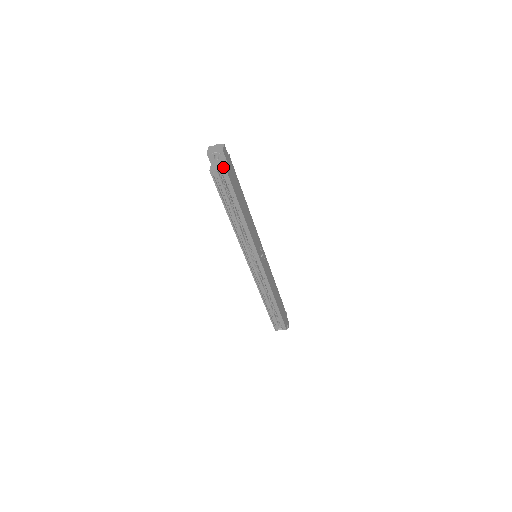
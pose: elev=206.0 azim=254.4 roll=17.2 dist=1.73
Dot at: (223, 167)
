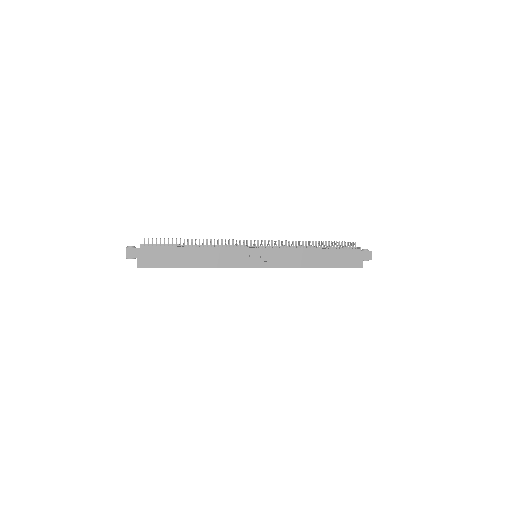
Dot at: (137, 266)
